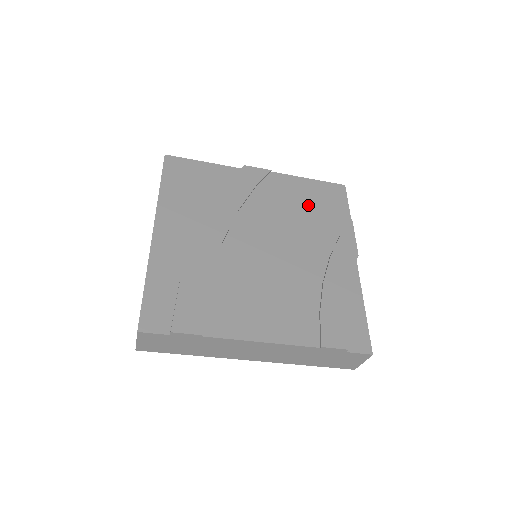
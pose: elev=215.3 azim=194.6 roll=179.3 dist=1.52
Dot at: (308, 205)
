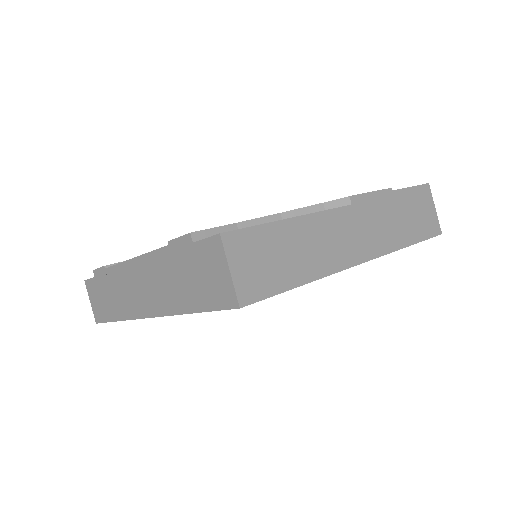
Dot at: occluded
